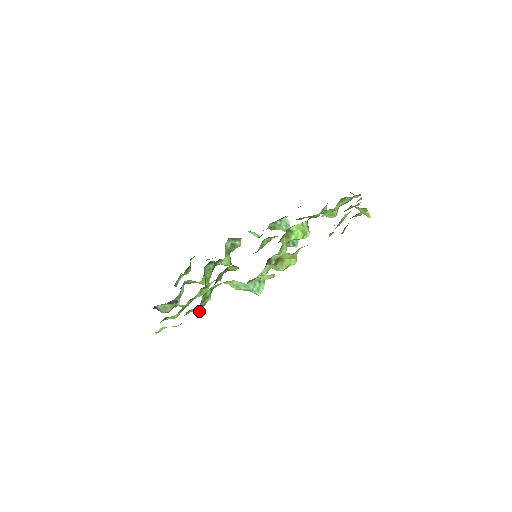
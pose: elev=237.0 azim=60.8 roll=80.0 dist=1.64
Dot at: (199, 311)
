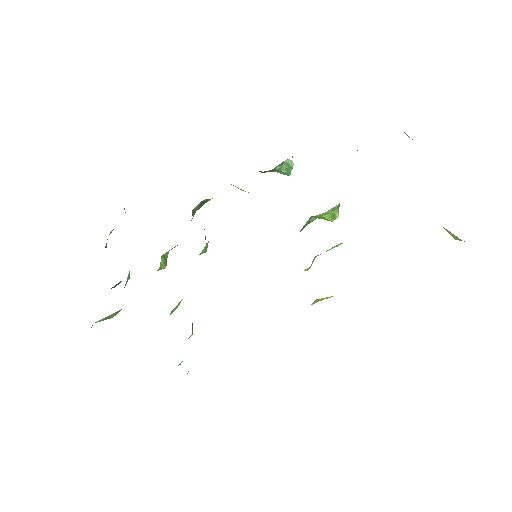
Dot at: (180, 364)
